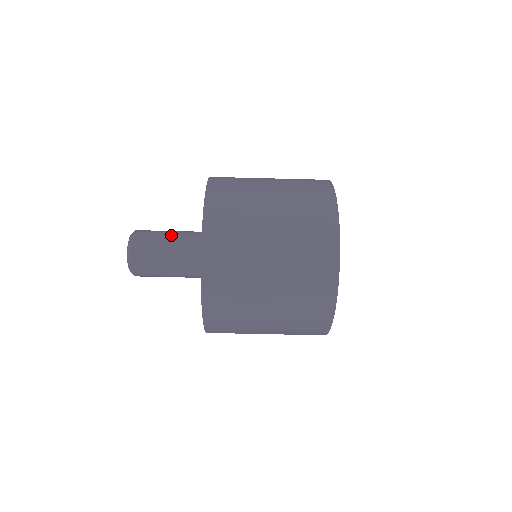
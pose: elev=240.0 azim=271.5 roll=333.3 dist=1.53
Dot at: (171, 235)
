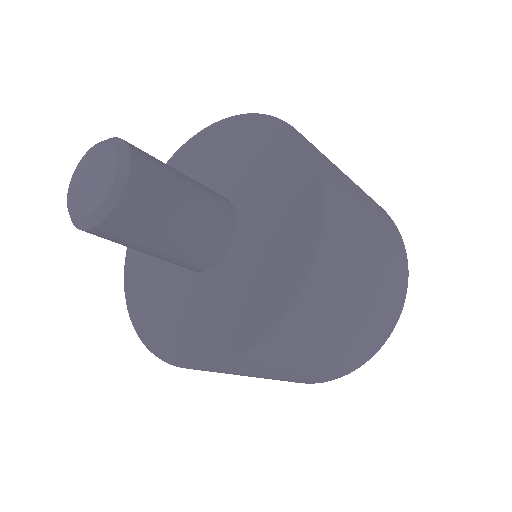
Dot at: (190, 183)
